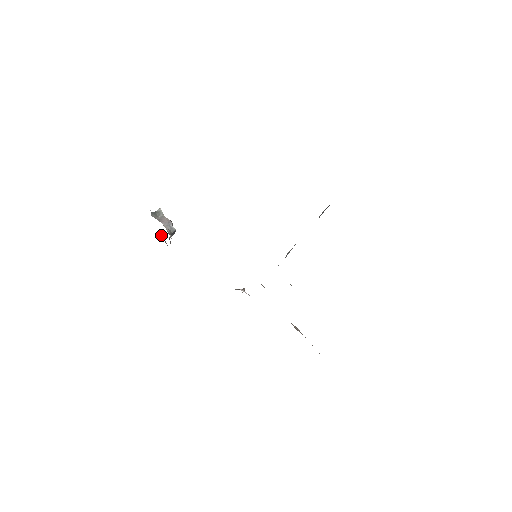
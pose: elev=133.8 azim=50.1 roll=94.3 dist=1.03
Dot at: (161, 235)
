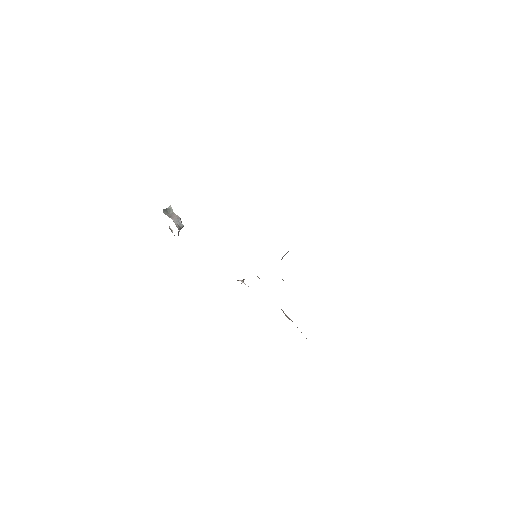
Dot at: (170, 229)
